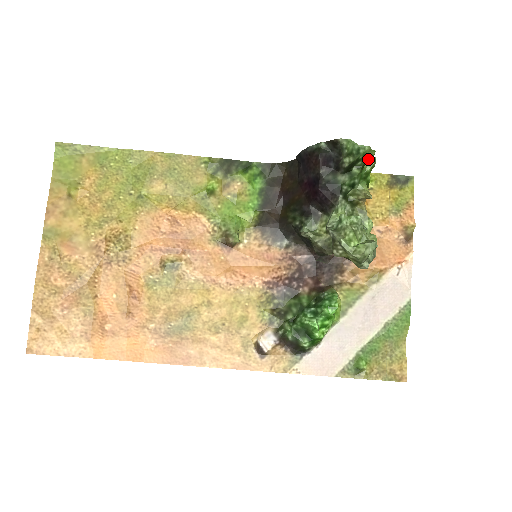
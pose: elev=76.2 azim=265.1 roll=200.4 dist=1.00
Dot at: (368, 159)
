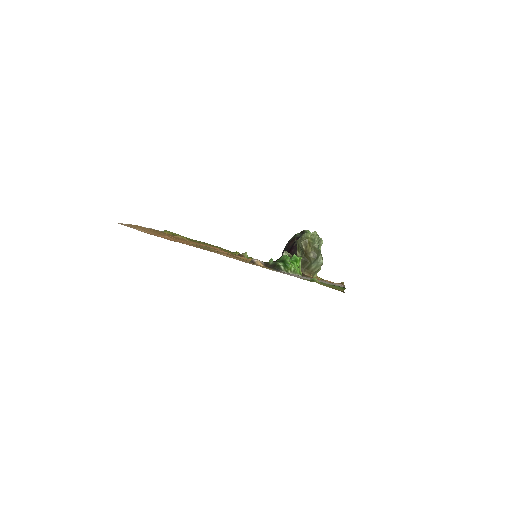
Dot at: occluded
